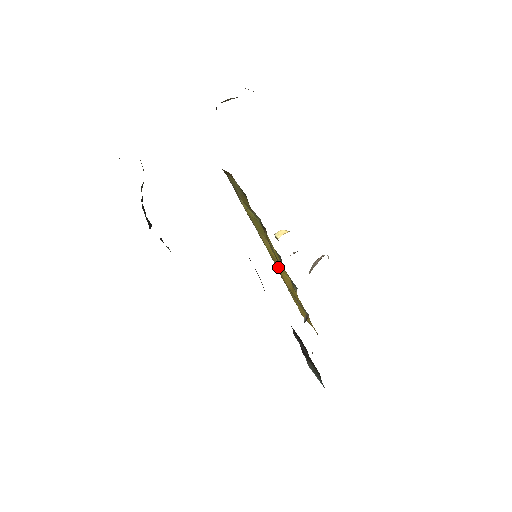
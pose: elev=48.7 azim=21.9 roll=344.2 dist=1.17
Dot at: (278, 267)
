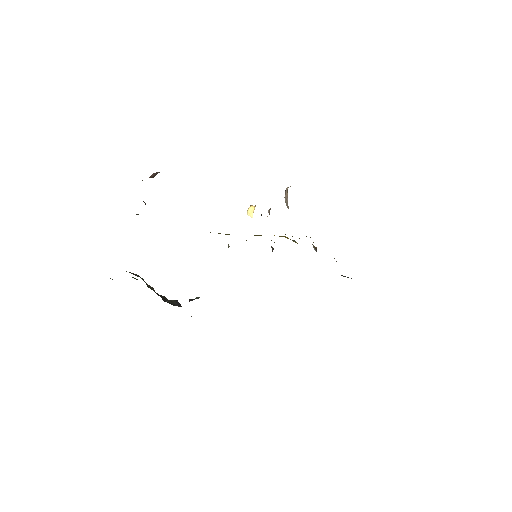
Dot at: occluded
